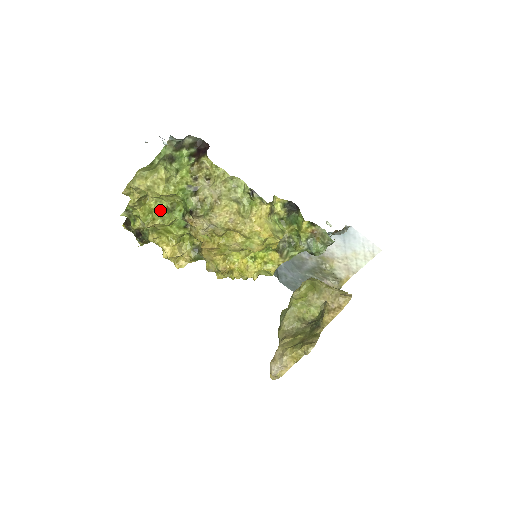
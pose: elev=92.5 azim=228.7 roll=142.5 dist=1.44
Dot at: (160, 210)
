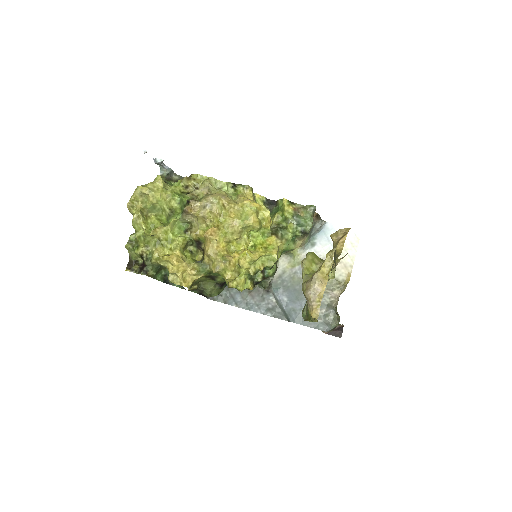
Dot at: (161, 222)
